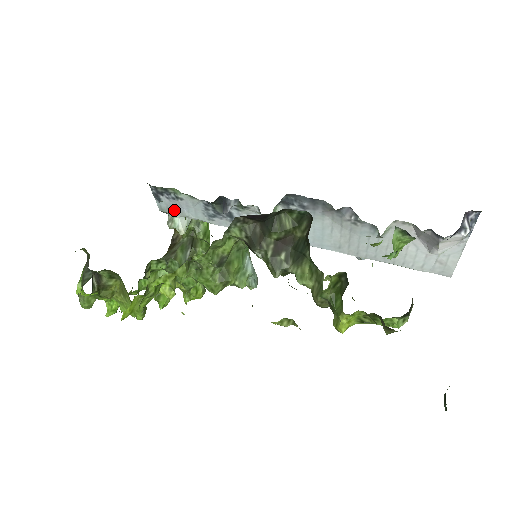
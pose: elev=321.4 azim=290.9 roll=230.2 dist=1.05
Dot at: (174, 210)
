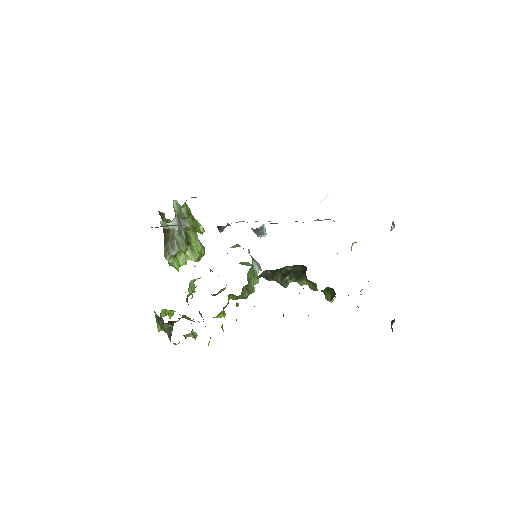
Dot at: occluded
